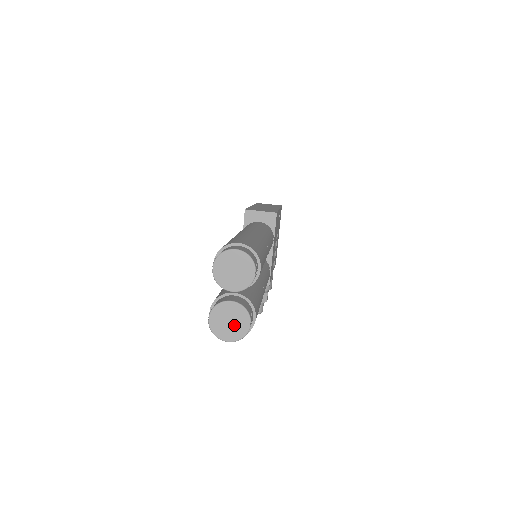
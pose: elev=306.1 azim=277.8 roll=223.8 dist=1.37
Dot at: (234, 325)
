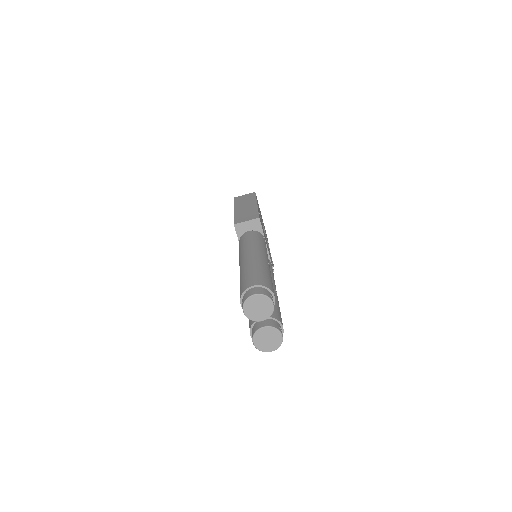
Dot at: (272, 340)
